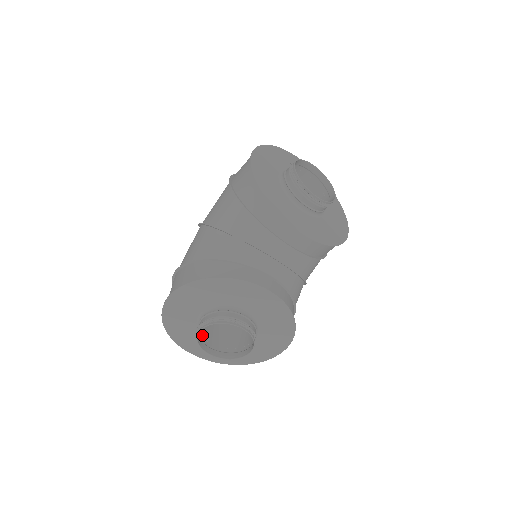
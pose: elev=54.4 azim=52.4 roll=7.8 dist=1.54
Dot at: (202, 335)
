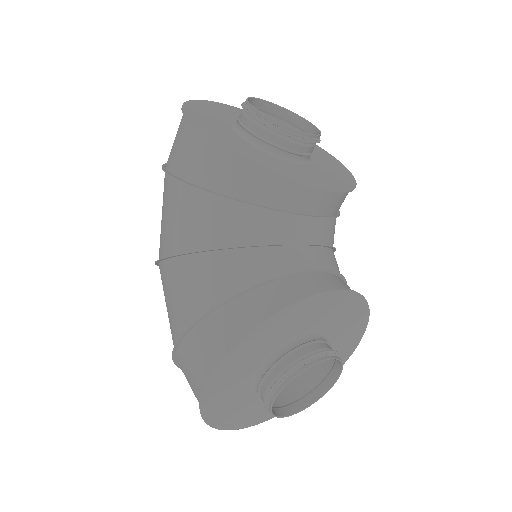
Dot at: occluded
